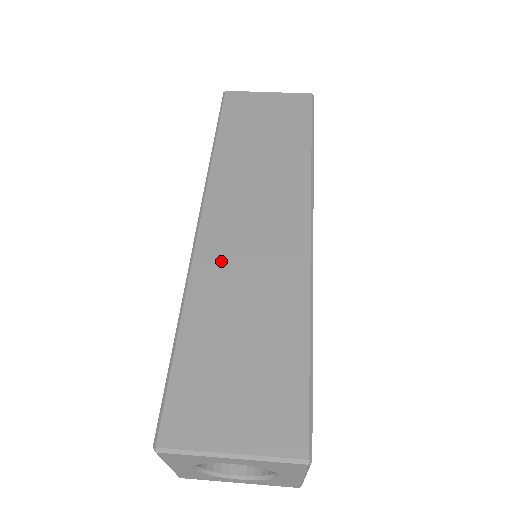
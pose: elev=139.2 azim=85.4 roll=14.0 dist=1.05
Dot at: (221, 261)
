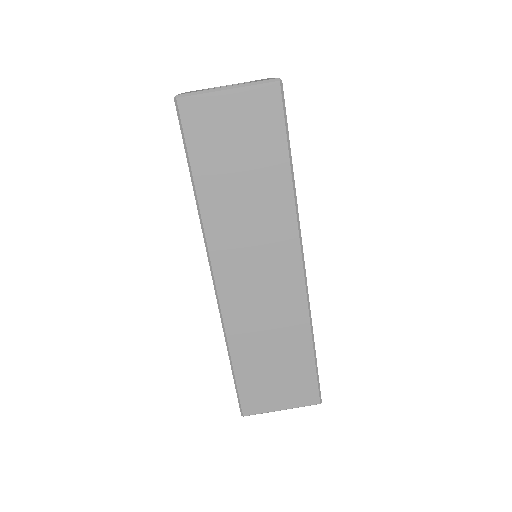
Dot at: (243, 312)
